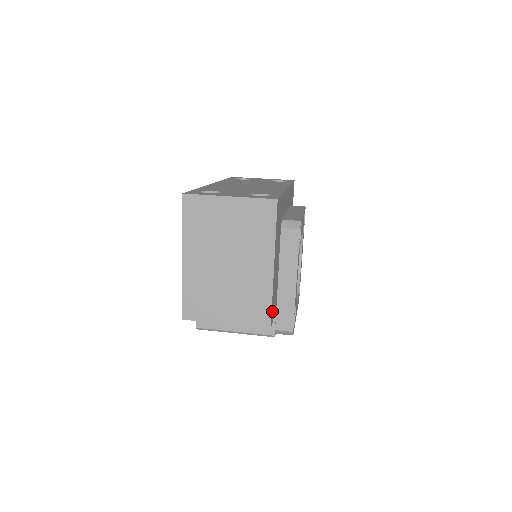
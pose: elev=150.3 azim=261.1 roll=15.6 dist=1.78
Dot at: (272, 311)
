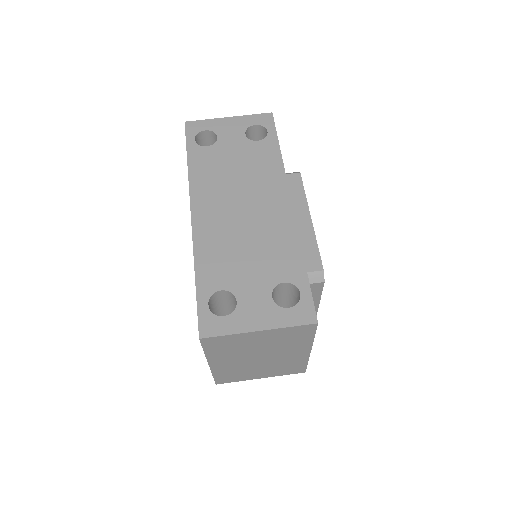
Dot at: occluded
